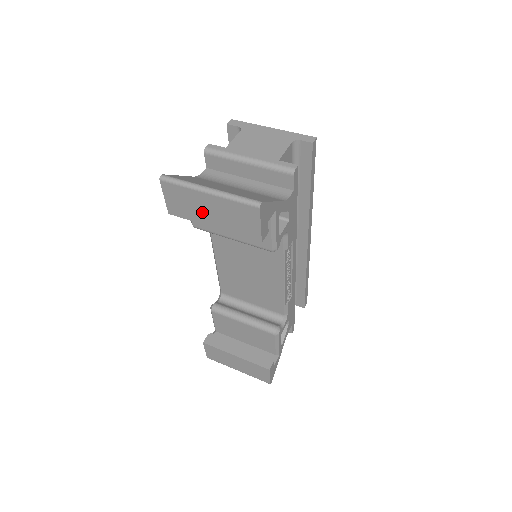
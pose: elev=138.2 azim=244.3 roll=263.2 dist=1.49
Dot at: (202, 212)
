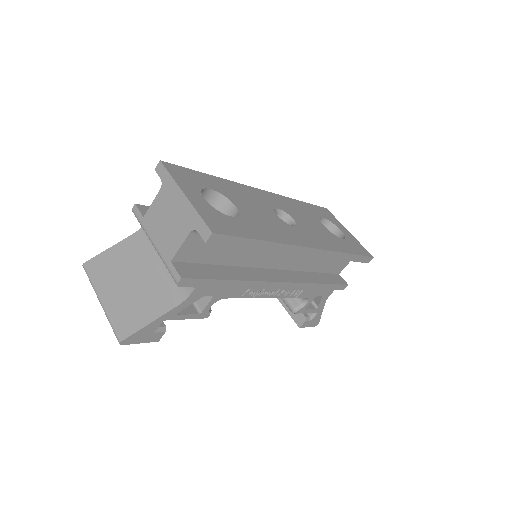
Dot at: occluded
